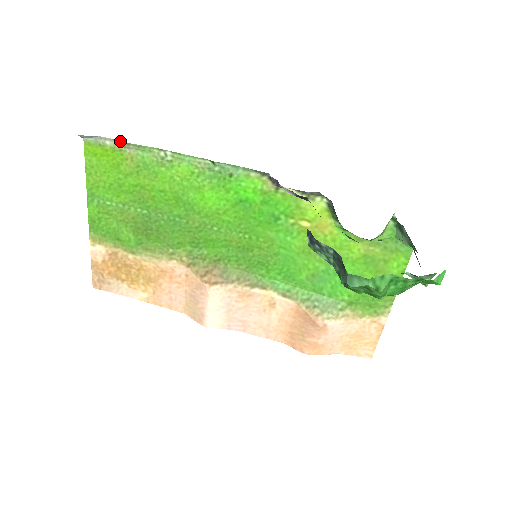
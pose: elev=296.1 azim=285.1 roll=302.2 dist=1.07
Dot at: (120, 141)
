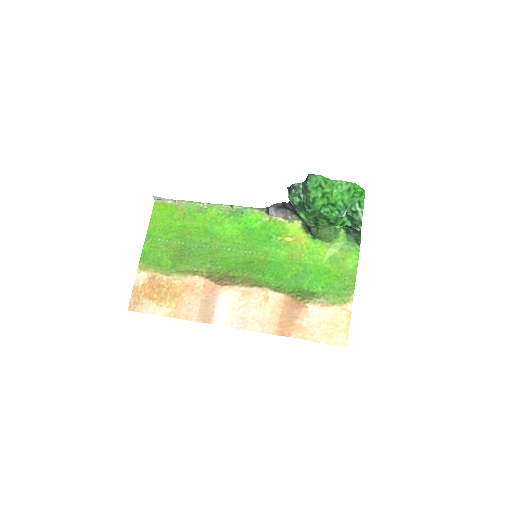
Dot at: (177, 200)
